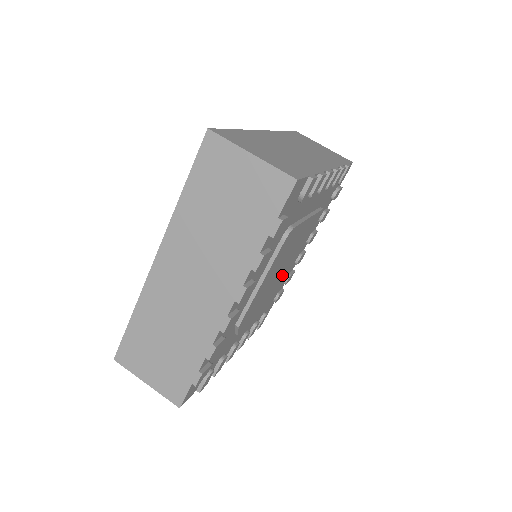
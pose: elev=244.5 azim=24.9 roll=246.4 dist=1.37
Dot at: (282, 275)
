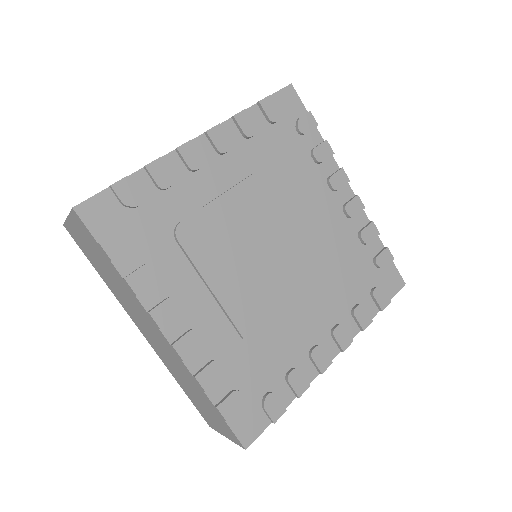
Dot at: (301, 249)
